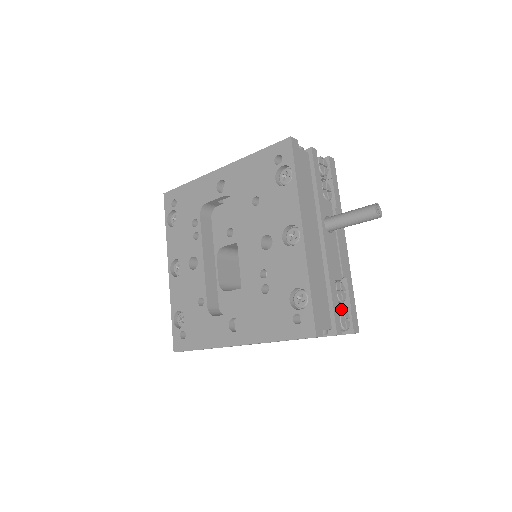
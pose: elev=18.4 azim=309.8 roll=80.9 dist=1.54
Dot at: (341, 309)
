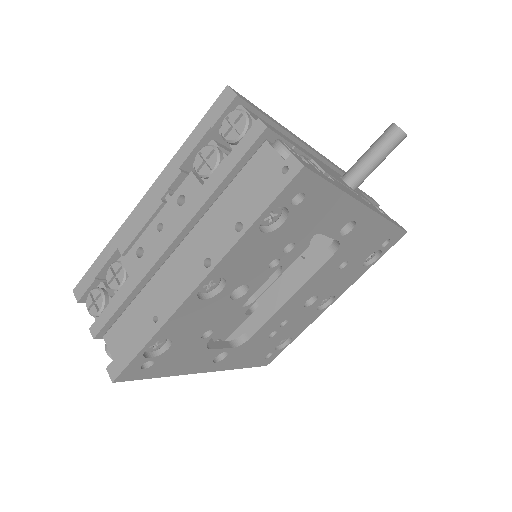
Dot at: occluded
